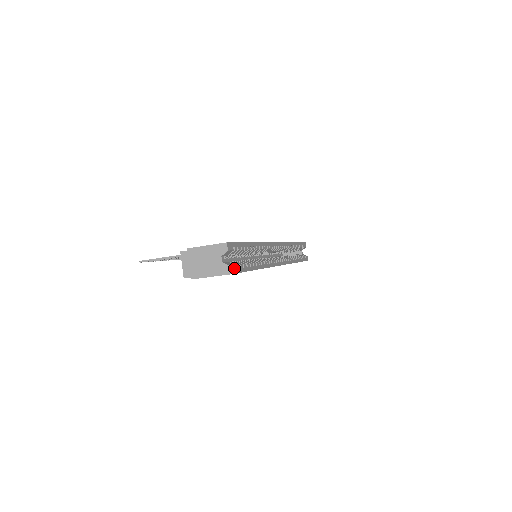
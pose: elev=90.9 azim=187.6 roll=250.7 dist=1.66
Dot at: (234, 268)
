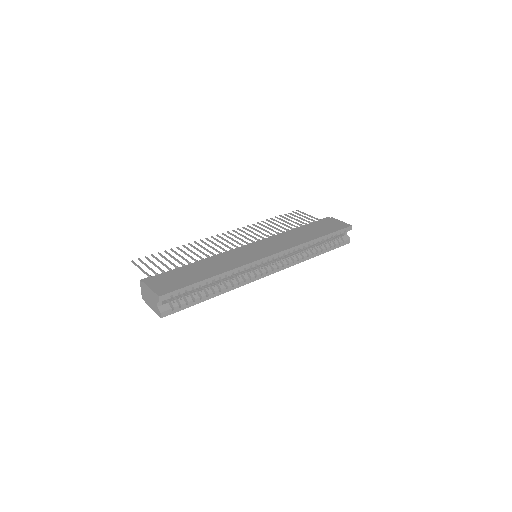
Dot at: (168, 311)
